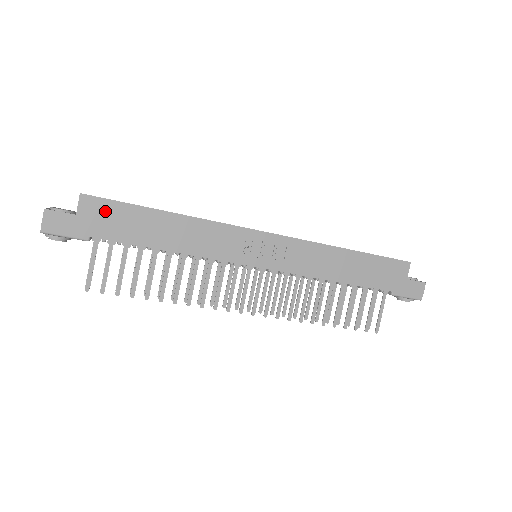
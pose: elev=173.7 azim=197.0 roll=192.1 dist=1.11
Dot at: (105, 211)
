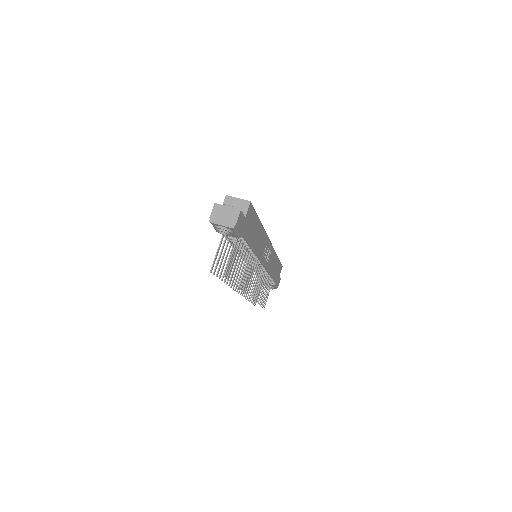
Dot at: (251, 217)
